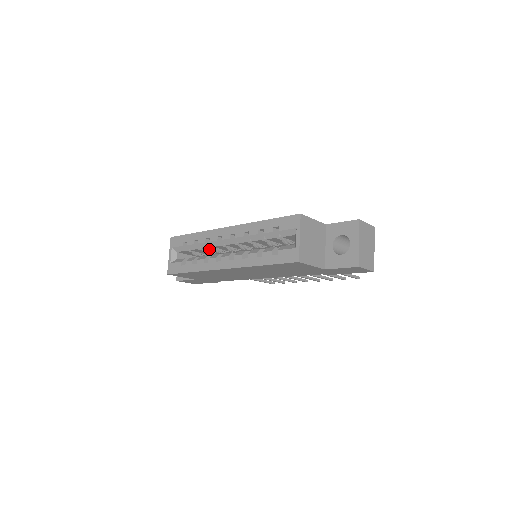
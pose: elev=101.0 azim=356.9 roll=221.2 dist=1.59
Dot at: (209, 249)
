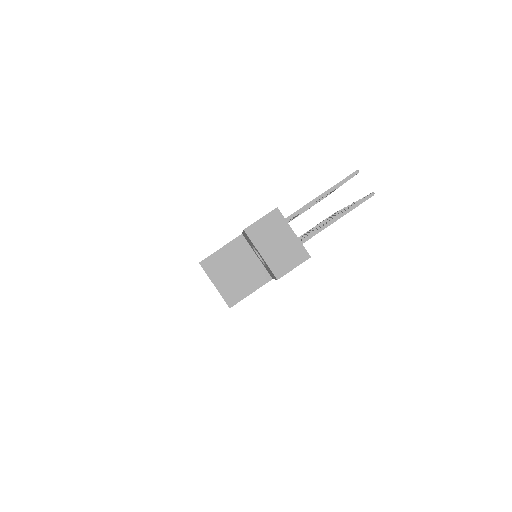
Dot at: occluded
